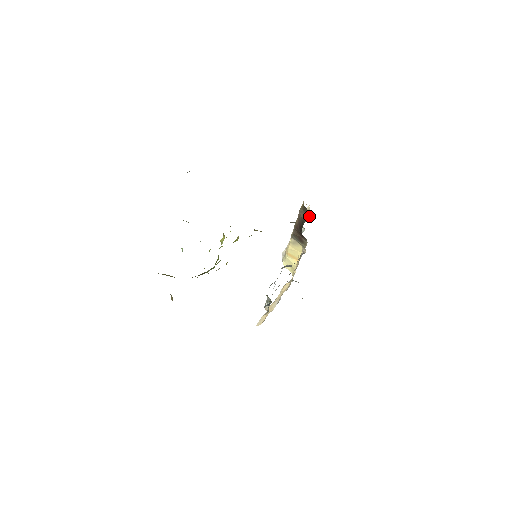
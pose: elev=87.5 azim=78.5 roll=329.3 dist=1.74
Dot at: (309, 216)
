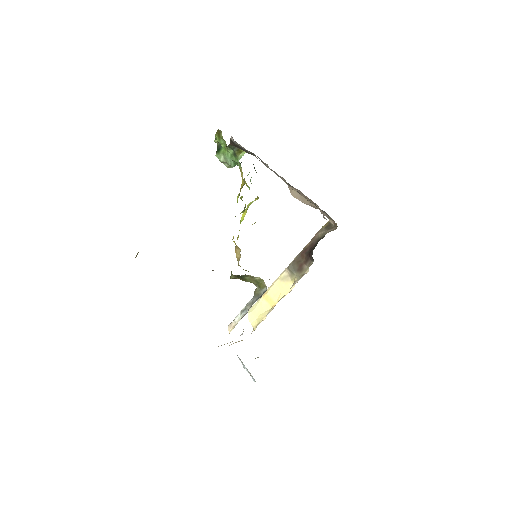
Dot at: (333, 229)
